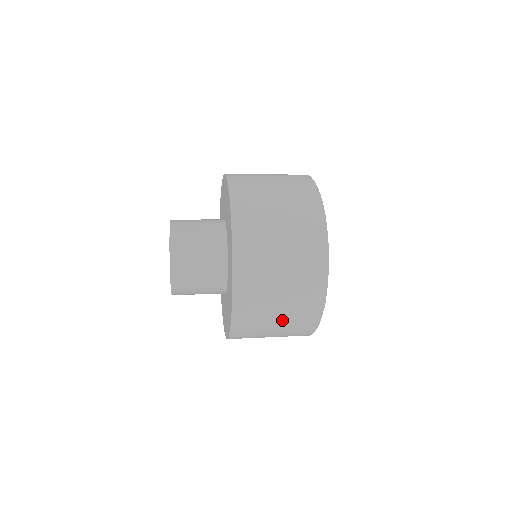
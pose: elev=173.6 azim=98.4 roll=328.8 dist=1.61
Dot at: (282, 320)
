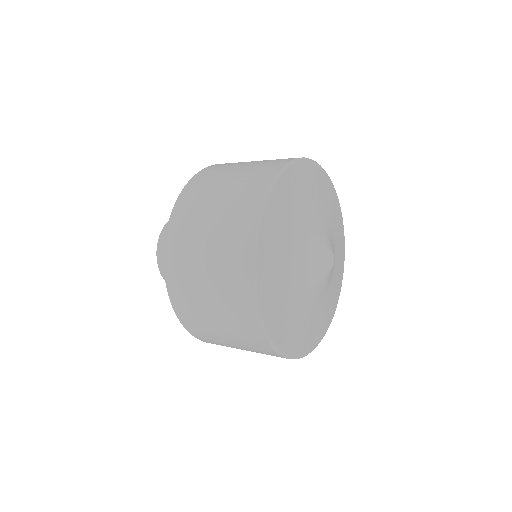
Dot at: (241, 347)
